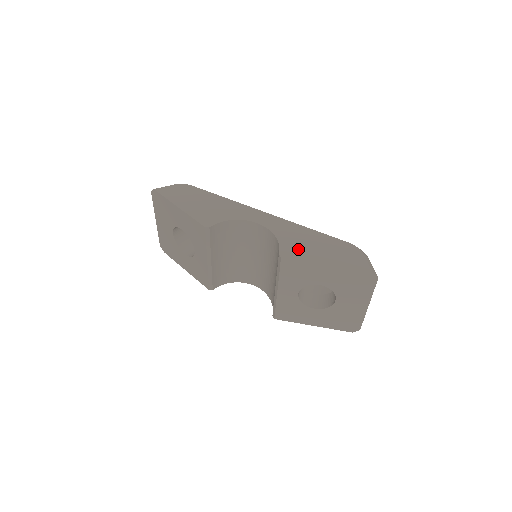
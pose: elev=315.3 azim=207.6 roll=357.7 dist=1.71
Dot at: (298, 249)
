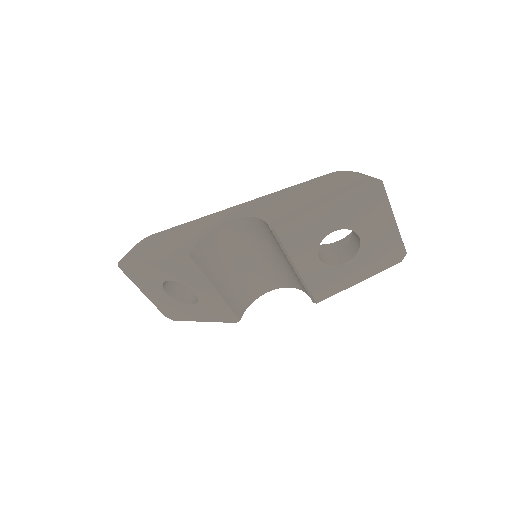
Dot at: (285, 212)
